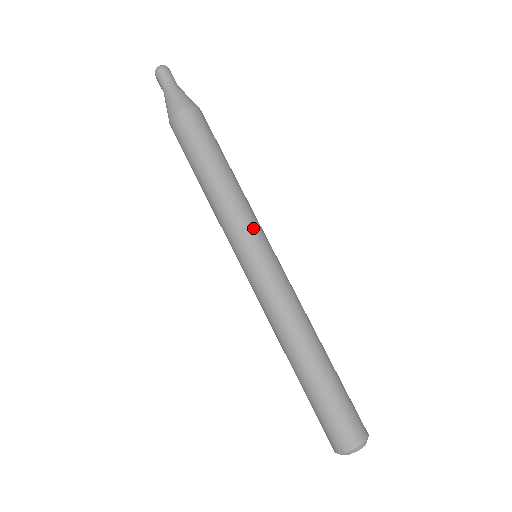
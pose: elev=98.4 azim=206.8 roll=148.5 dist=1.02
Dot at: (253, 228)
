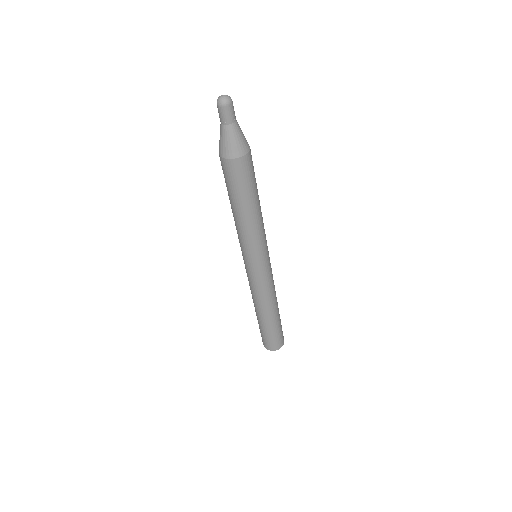
Dot at: (252, 252)
